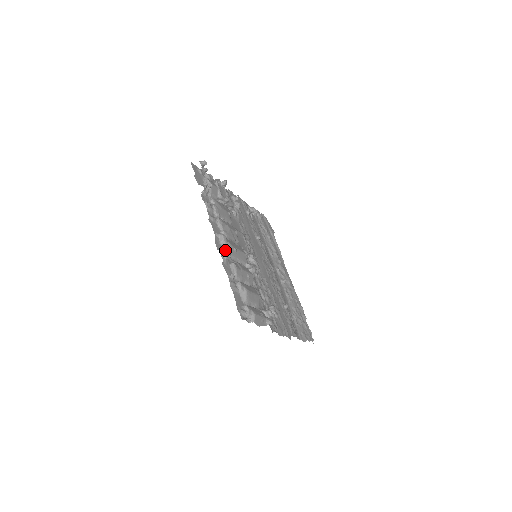
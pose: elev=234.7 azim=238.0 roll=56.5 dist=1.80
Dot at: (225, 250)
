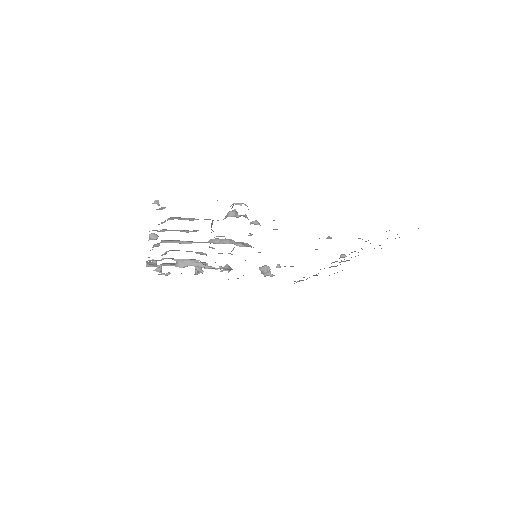
Dot at: occluded
